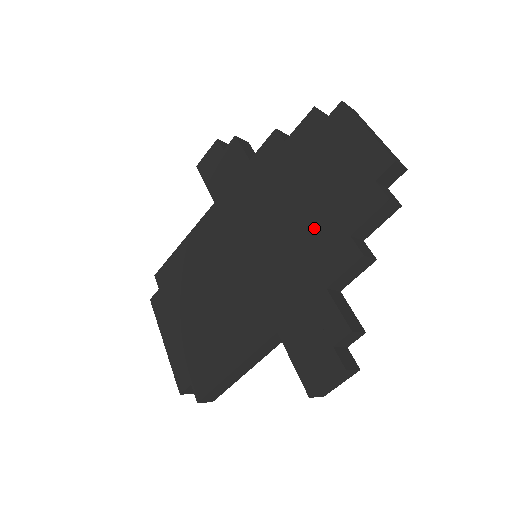
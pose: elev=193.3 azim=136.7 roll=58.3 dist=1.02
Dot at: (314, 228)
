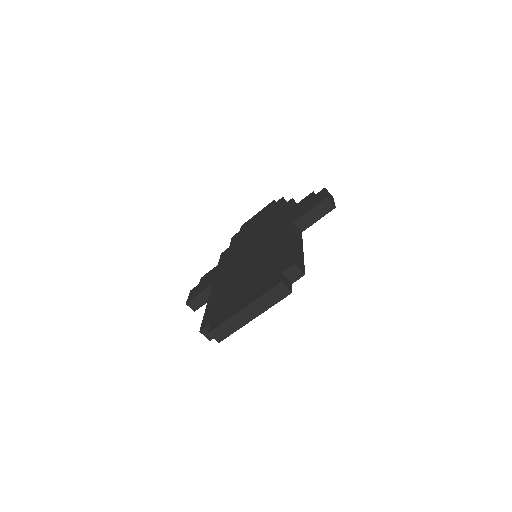
Dot at: (269, 221)
